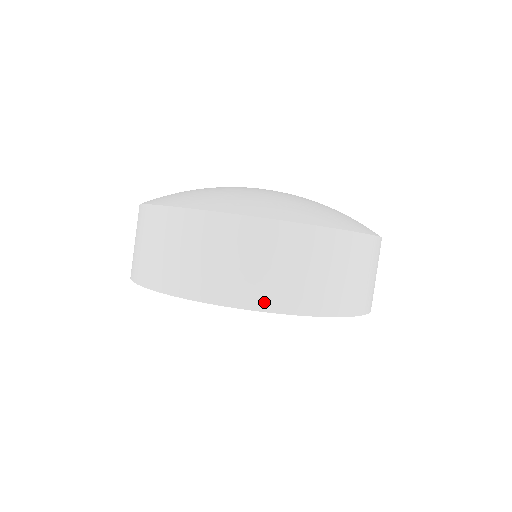
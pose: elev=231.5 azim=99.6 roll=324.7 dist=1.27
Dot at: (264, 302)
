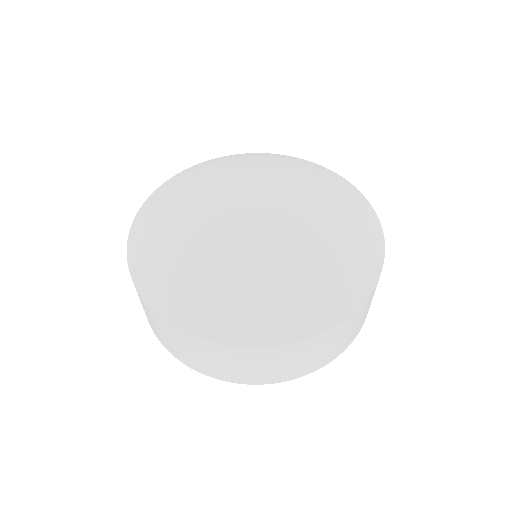
Dot at: (255, 381)
